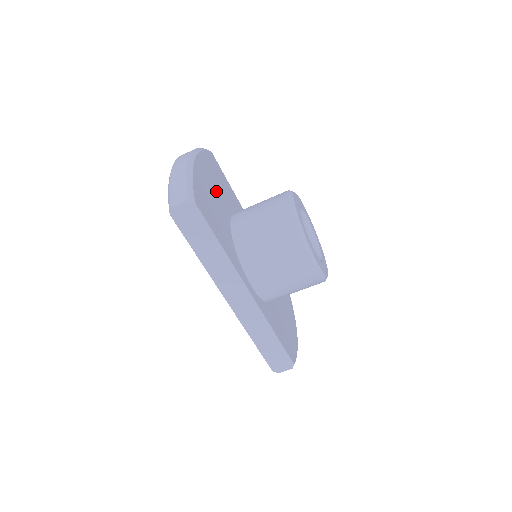
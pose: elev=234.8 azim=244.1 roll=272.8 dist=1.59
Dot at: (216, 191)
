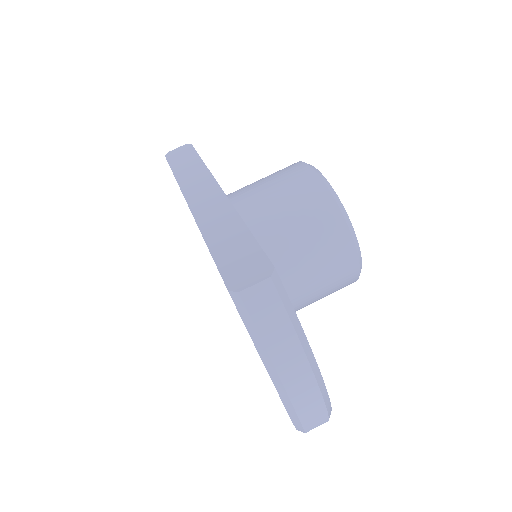
Dot at: occluded
